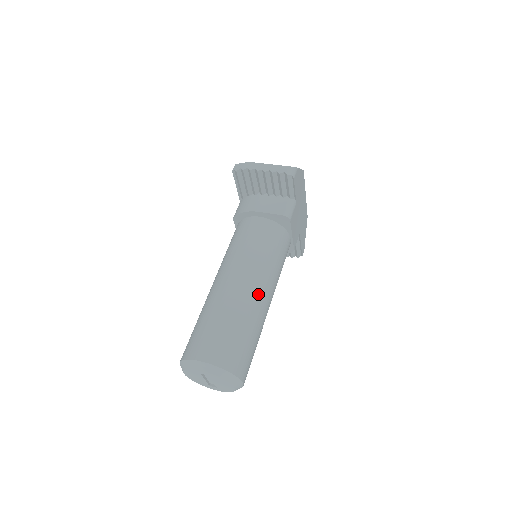
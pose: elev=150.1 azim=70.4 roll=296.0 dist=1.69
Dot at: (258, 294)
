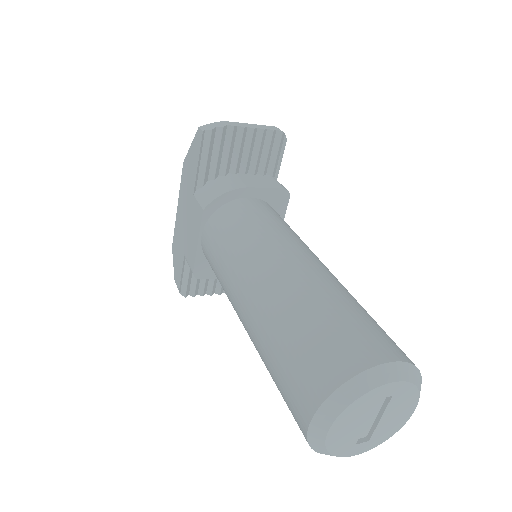
Dot at: occluded
